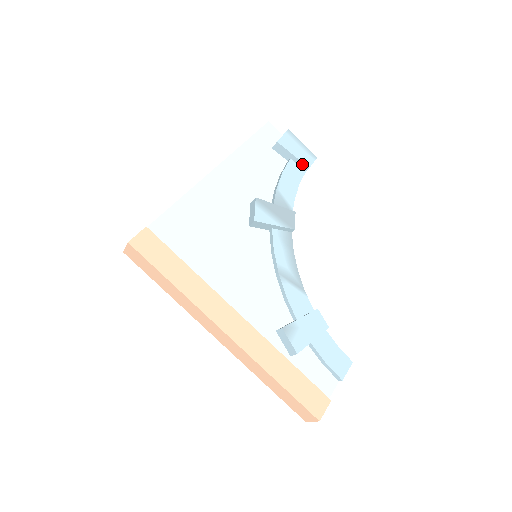
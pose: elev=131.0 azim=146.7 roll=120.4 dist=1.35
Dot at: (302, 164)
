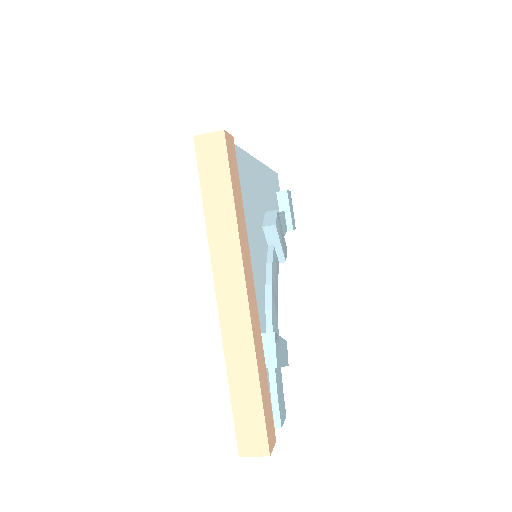
Dot at: (290, 223)
